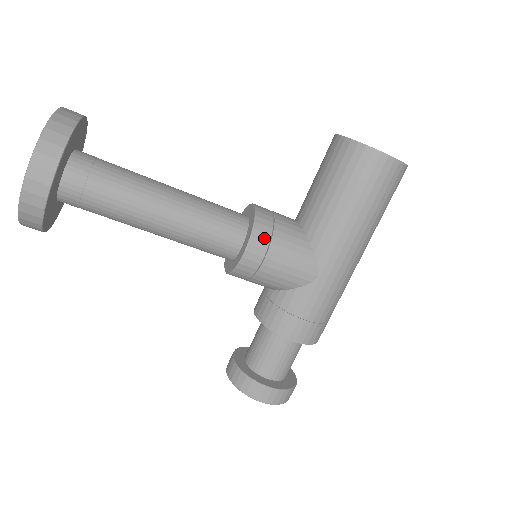
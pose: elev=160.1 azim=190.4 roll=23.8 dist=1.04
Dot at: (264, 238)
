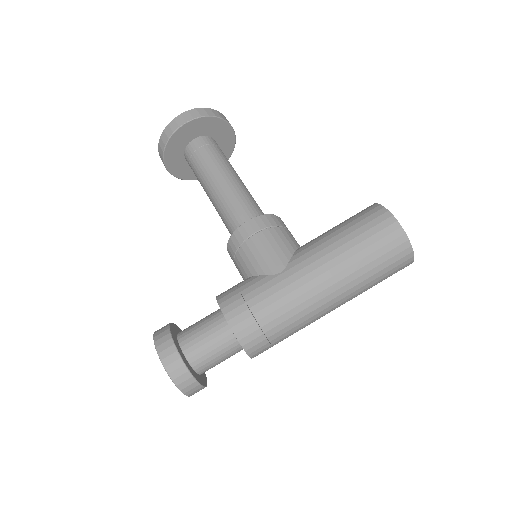
Dot at: (266, 223)
